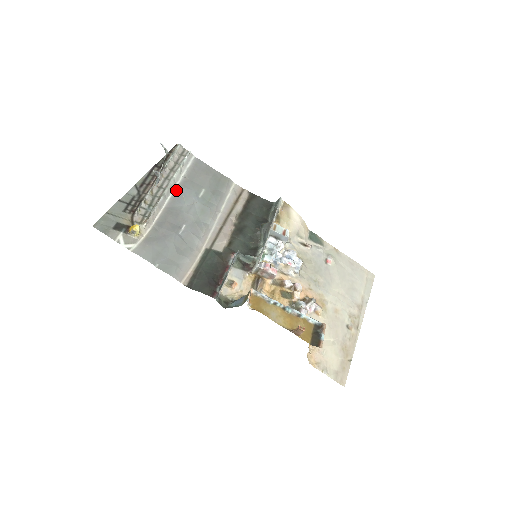
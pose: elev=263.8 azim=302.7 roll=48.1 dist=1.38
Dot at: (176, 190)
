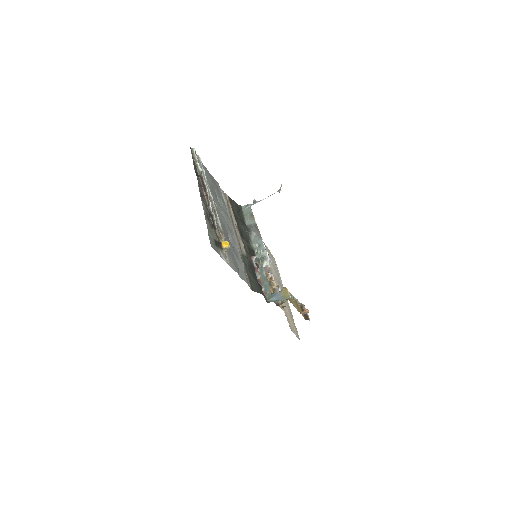
Dot at: occluded
